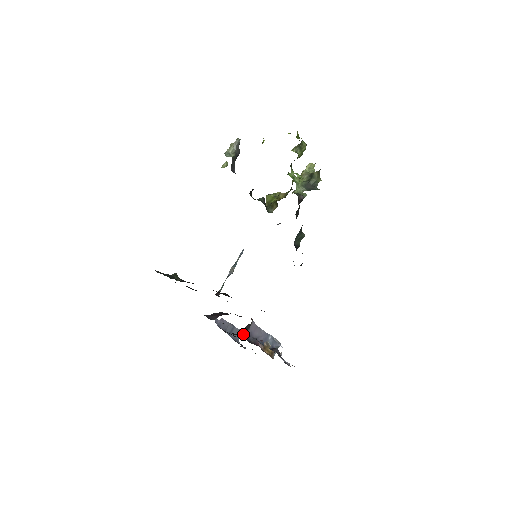
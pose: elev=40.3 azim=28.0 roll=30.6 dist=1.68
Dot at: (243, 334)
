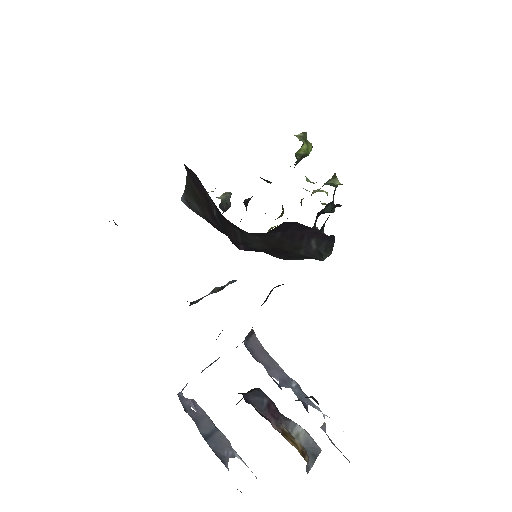
Dot at: occluded
